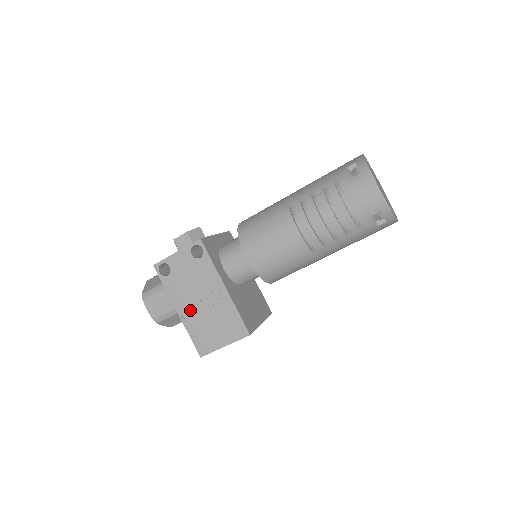
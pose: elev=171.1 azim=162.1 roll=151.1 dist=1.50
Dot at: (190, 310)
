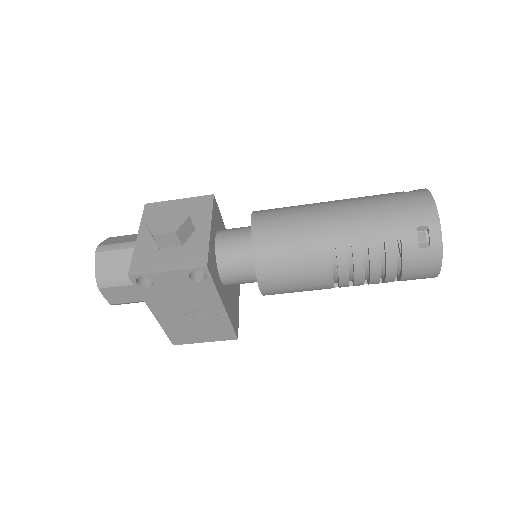
Dot at: (171, 316)
